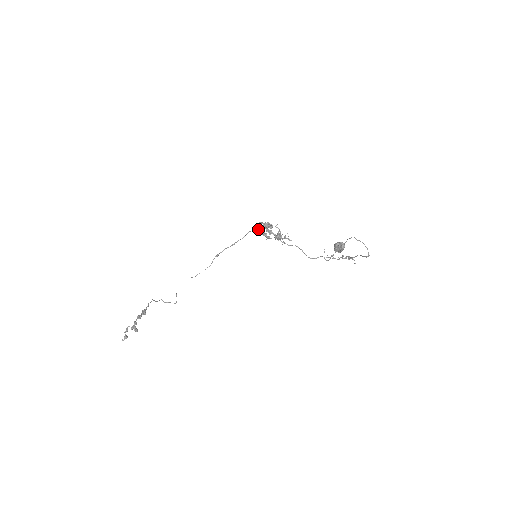
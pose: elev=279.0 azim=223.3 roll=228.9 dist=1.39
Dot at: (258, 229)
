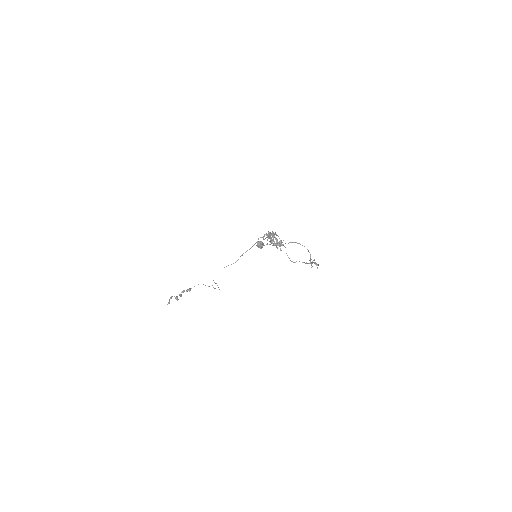
Dot at: (267, 237)
